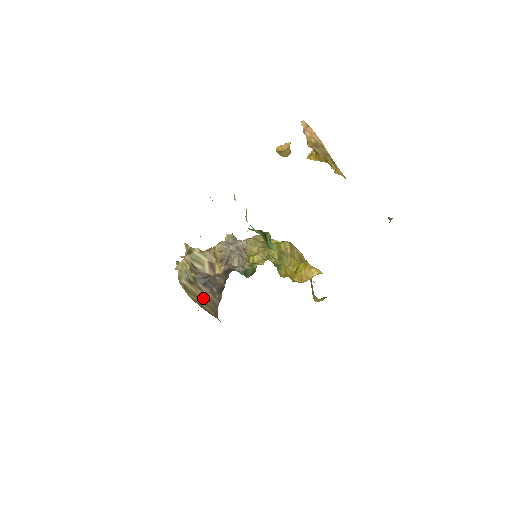
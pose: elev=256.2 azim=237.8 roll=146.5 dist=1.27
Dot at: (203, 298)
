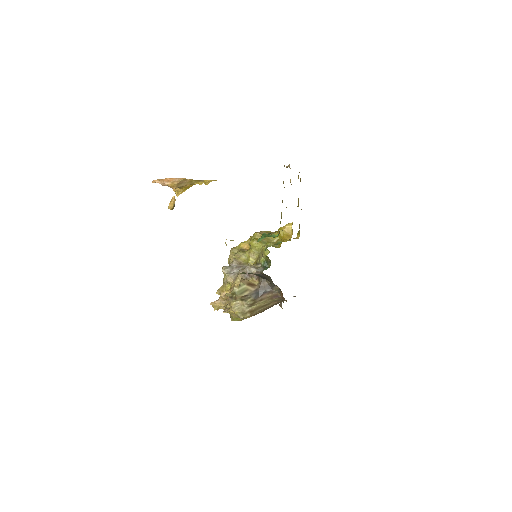
Dot at: (266, 303)
